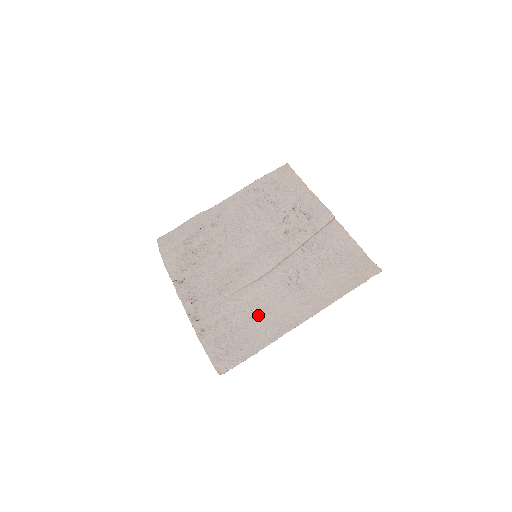
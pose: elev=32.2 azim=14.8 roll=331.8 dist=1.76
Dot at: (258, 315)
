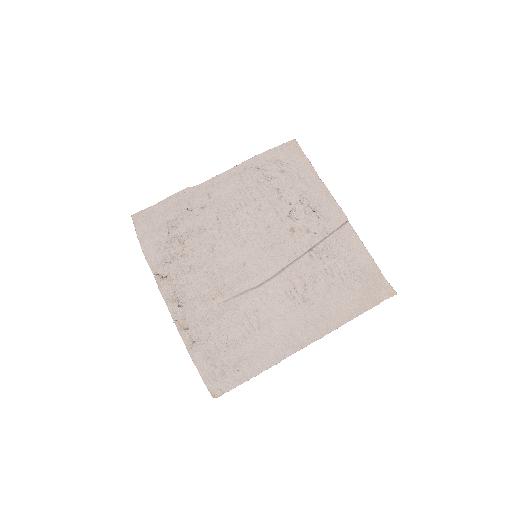
Dot at: (258, 330)
